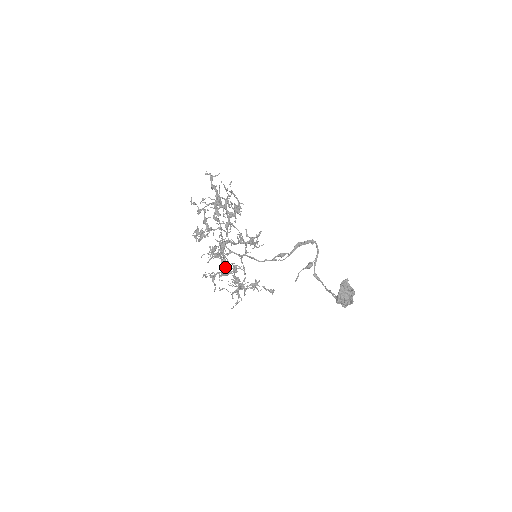
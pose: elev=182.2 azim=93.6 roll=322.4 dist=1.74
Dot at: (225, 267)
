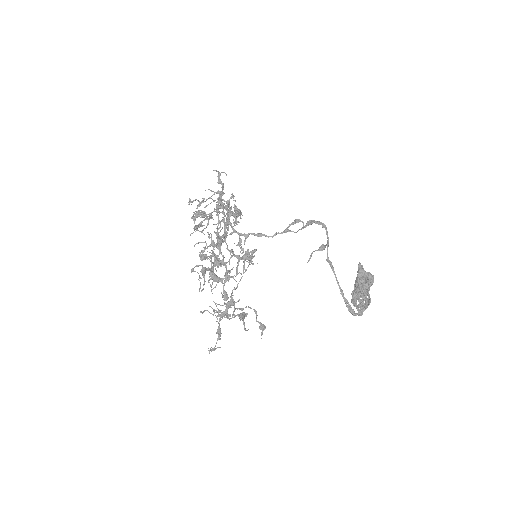
Dot at: occluded
